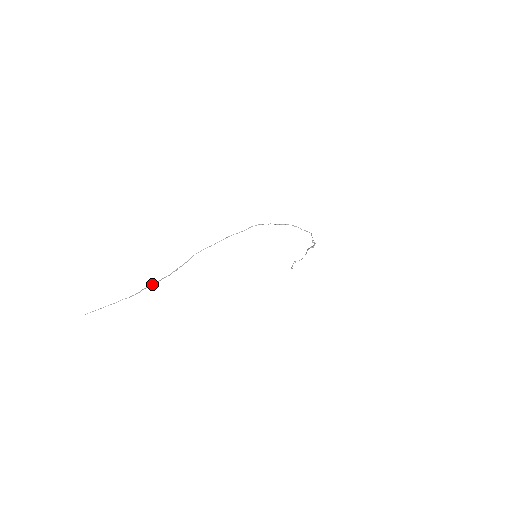
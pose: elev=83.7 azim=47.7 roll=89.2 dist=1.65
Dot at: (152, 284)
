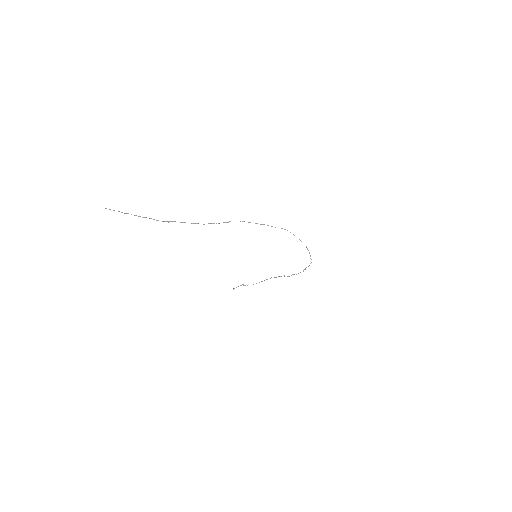
Dot at: (184, 222)
